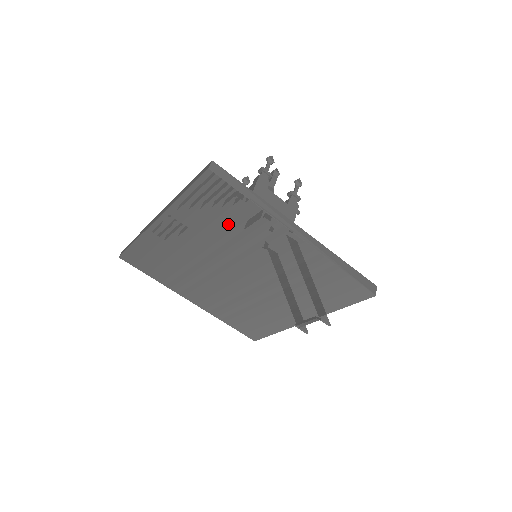
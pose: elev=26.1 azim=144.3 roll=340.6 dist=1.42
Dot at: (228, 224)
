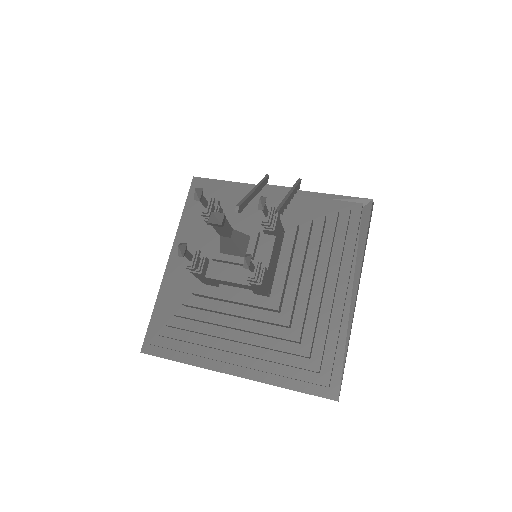
Dot at: occluded
